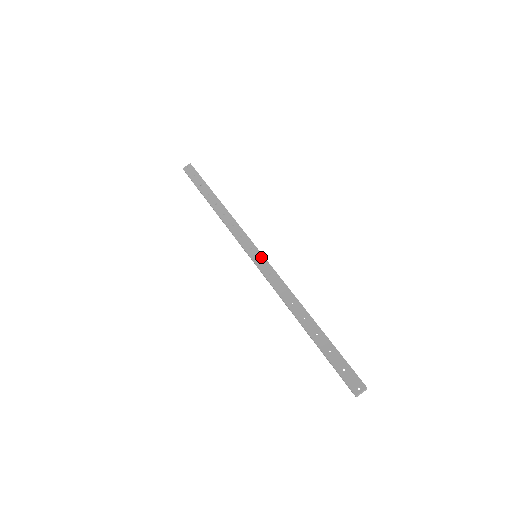
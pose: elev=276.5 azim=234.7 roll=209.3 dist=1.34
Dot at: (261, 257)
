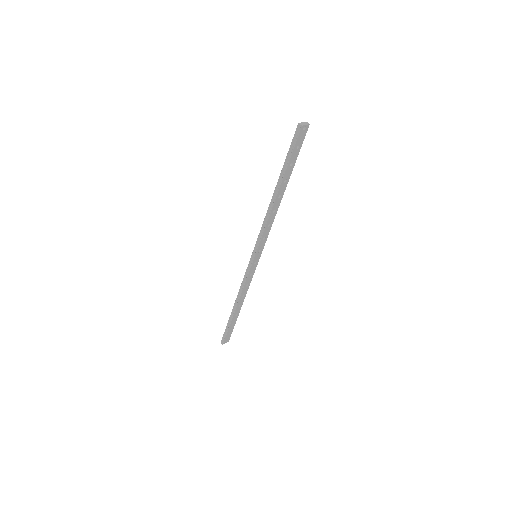
Dot at: occluded
